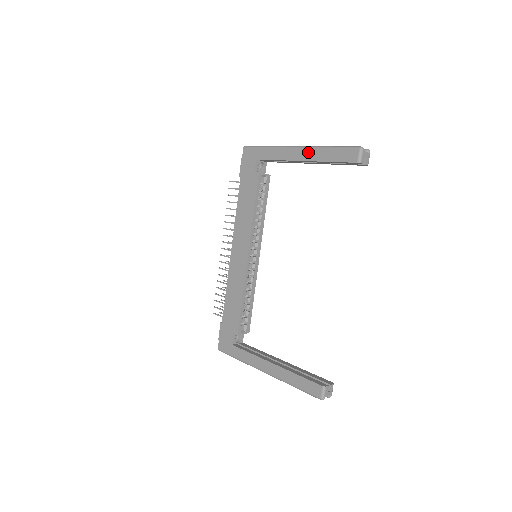
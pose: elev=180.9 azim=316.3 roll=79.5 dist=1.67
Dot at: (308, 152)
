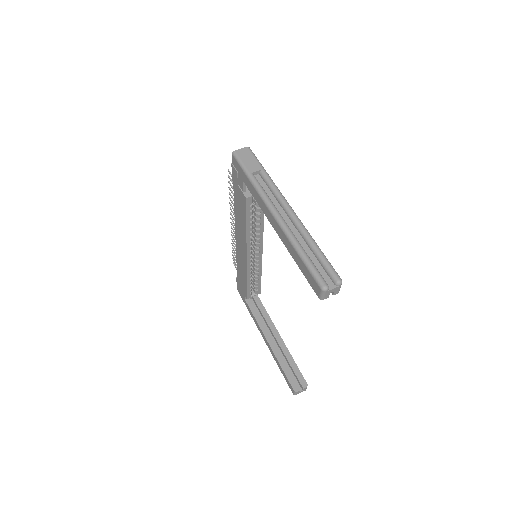
Dot at: (282, 234)
